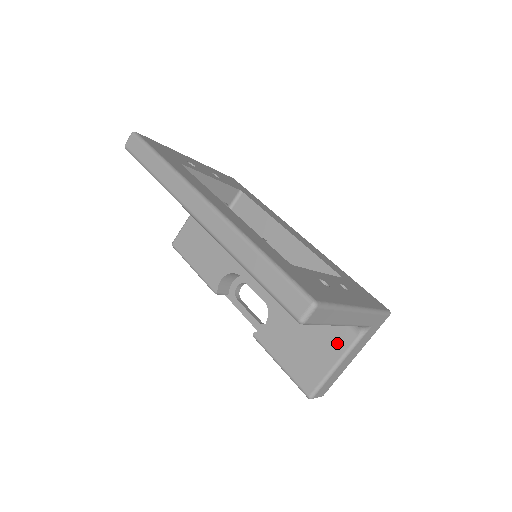
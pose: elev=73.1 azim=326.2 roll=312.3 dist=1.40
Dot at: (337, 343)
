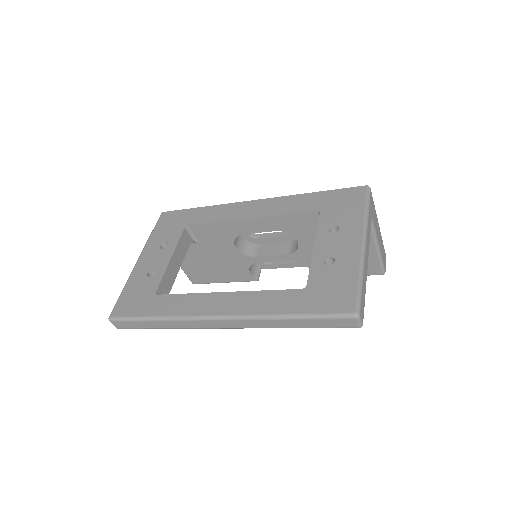
Dot at: occluded
